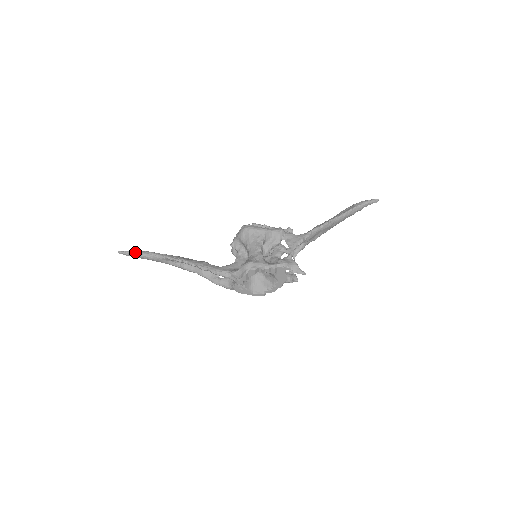
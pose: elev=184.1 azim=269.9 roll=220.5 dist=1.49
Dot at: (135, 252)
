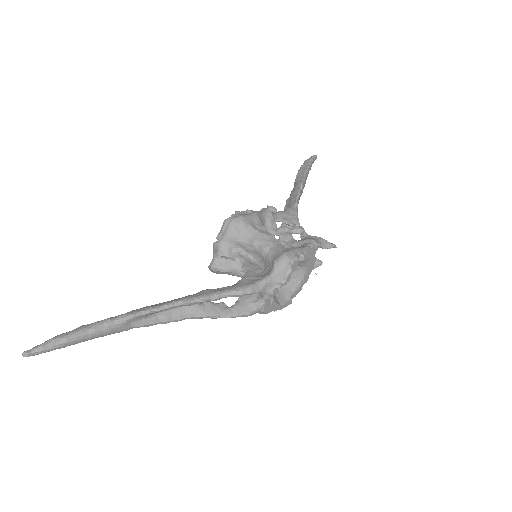
Dot at: (63, 336)
